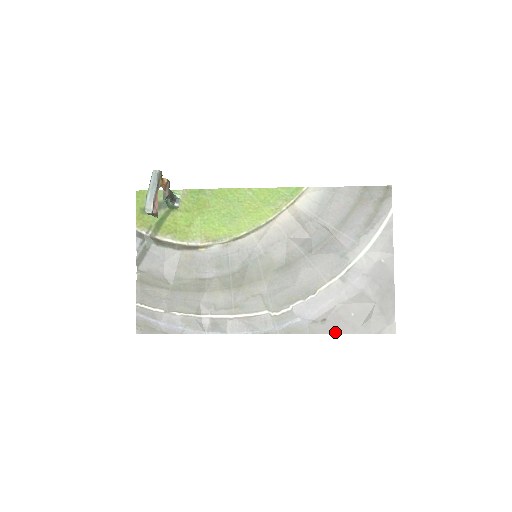
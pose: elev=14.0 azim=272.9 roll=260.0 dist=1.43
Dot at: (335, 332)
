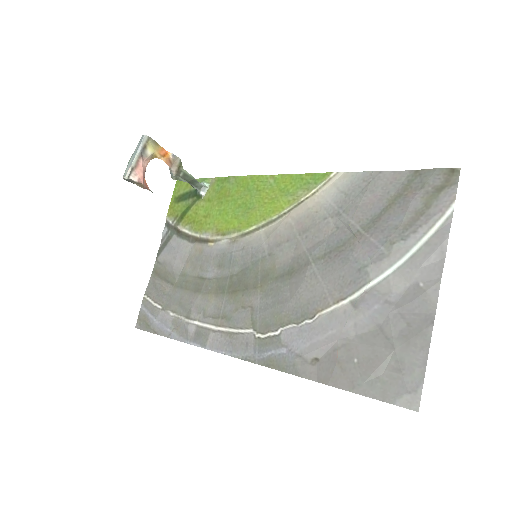
Dot at: (325, 381)
